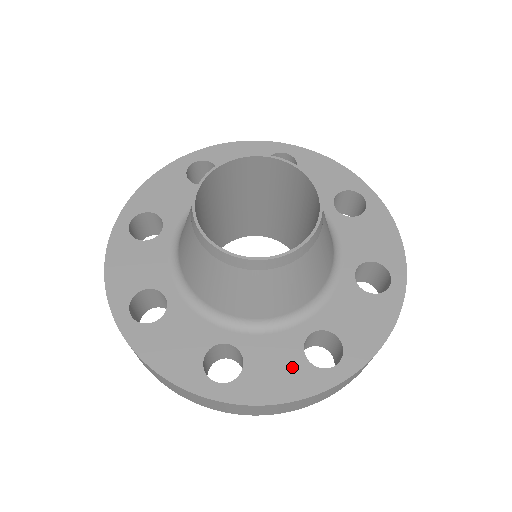
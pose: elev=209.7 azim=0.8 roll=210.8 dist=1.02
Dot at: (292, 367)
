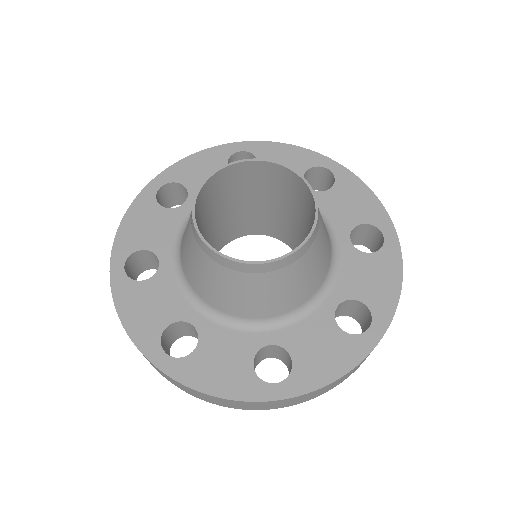
Dot at: (236, 368)
